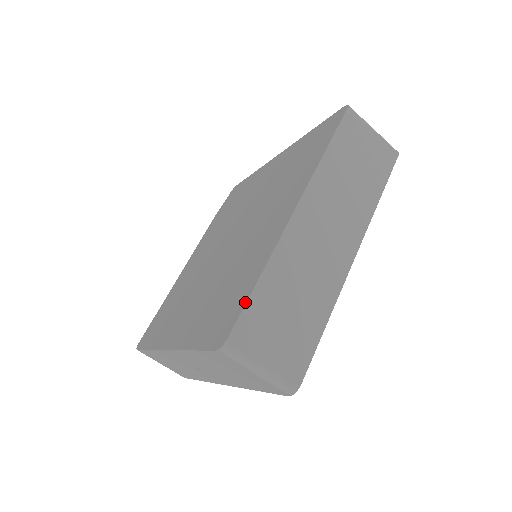
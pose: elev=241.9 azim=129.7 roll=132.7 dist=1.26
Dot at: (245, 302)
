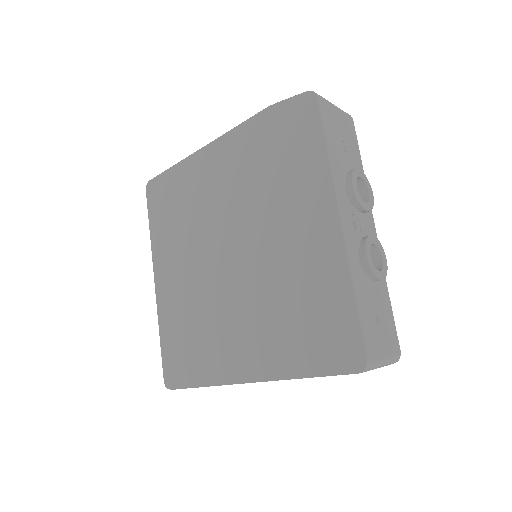
Dot at: (187, 387)
